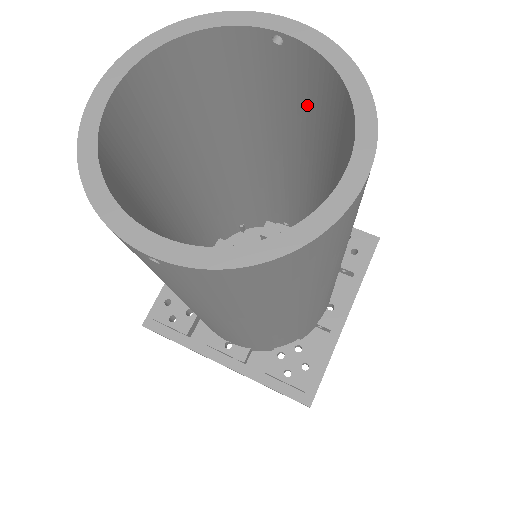
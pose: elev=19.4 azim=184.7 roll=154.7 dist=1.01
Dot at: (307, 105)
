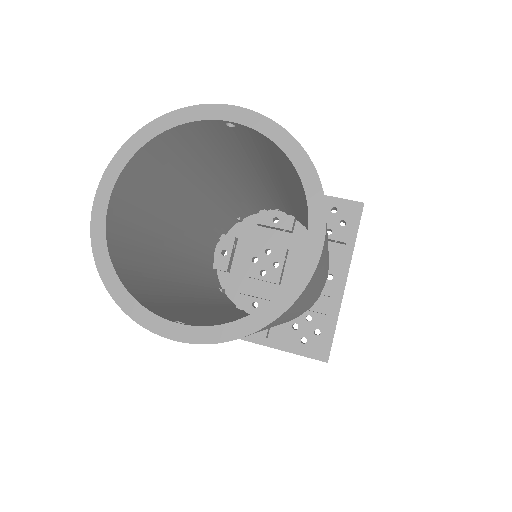
Dot at: (268, 157)
